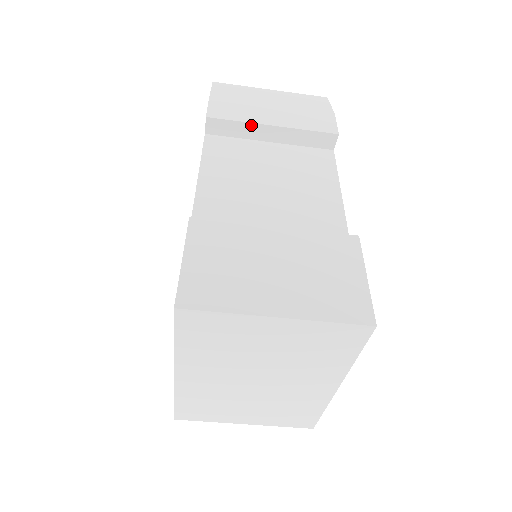
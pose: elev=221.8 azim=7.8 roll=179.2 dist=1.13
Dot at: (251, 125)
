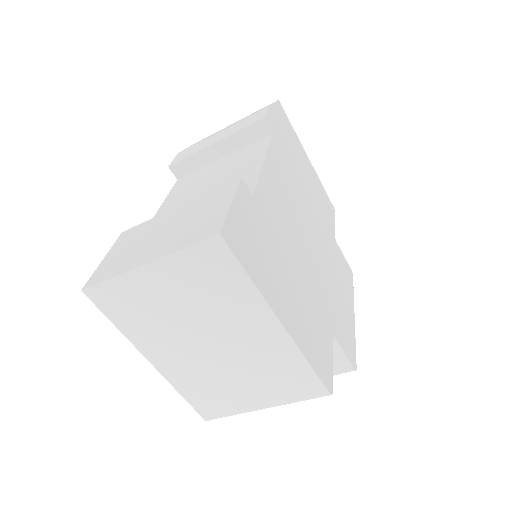
Dot at: (200, 153)
